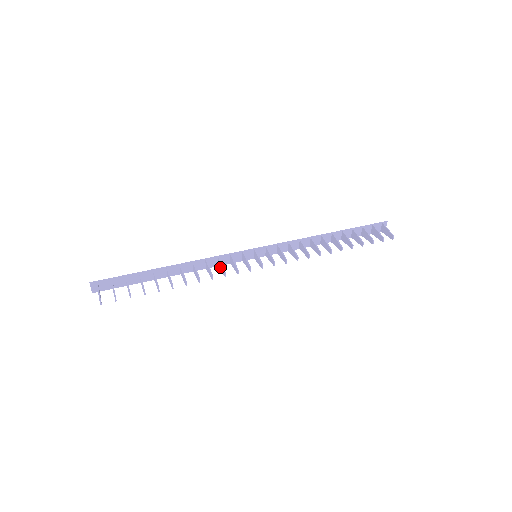
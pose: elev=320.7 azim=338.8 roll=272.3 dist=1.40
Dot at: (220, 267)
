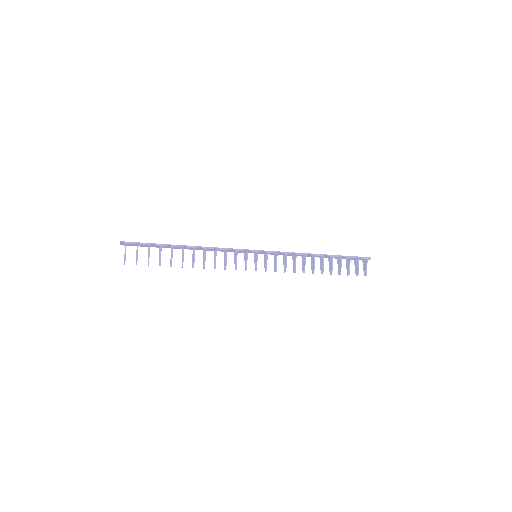
Dot at: (225, 257)
